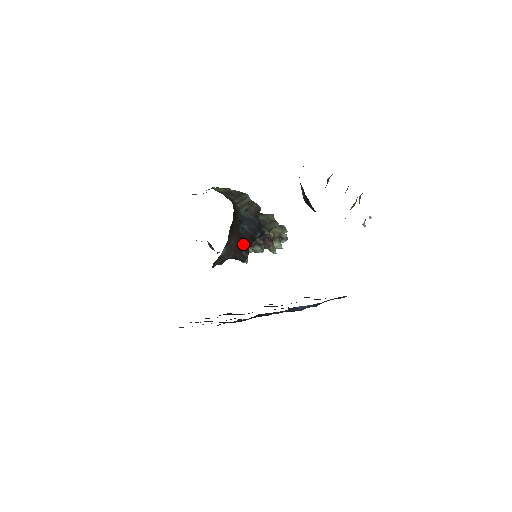
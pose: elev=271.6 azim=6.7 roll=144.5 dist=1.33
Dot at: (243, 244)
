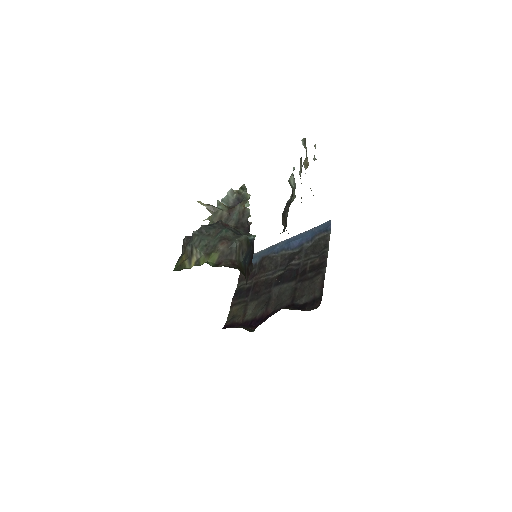
Dot at: (250, 267)
